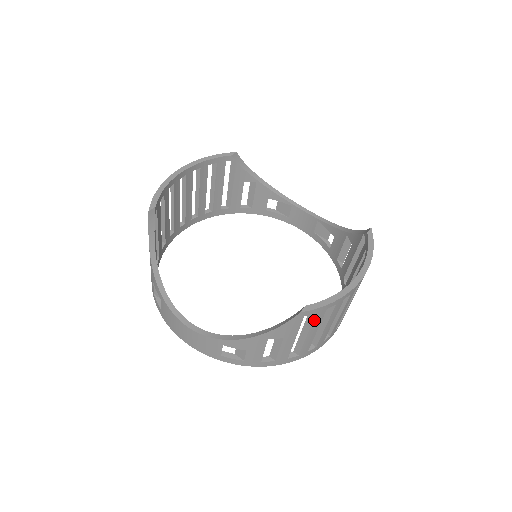
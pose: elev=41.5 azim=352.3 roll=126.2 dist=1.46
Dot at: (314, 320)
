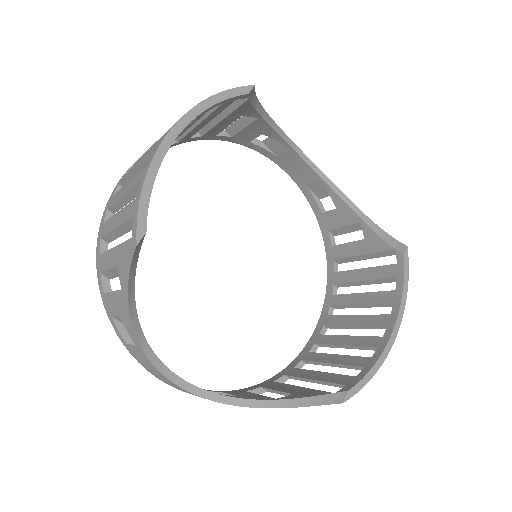
Dot at: (341, 386)
